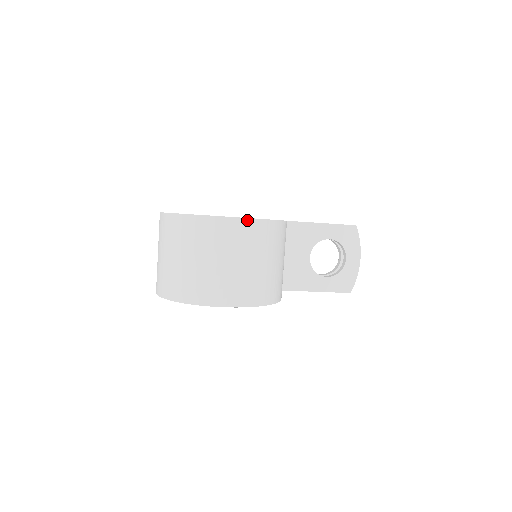
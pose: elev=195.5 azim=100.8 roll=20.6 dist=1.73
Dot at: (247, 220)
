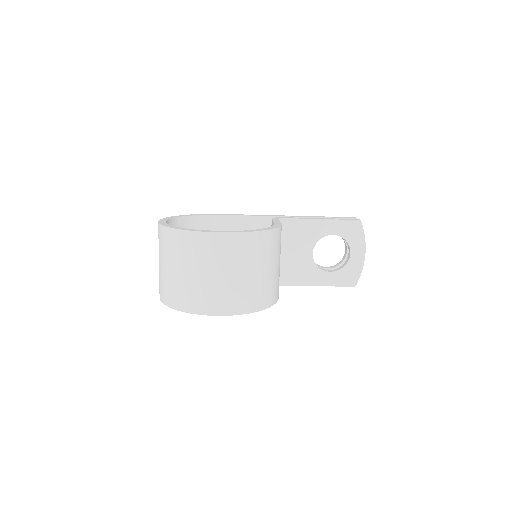
Dot at: (234, 234)
